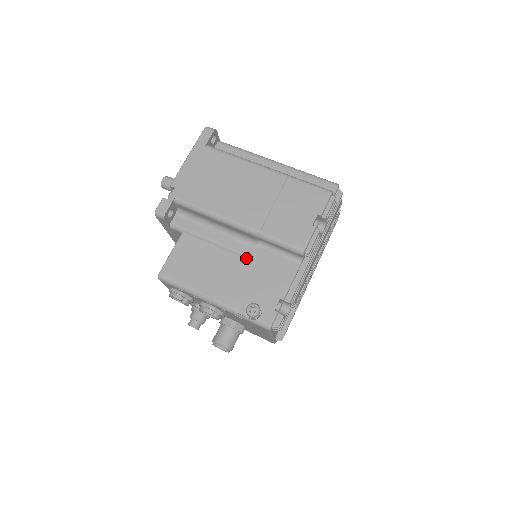
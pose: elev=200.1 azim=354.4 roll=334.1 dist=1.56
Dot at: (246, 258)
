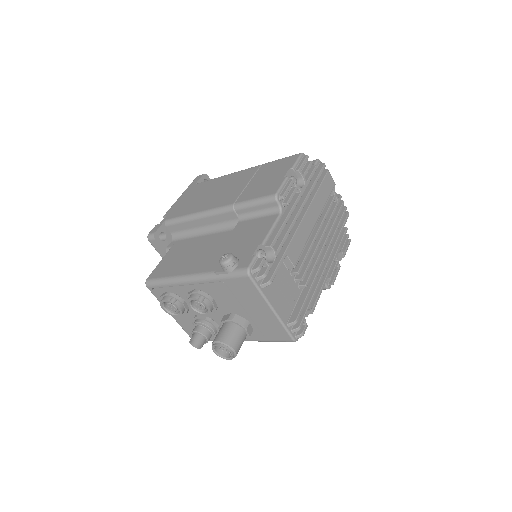
Dot at: occluded
